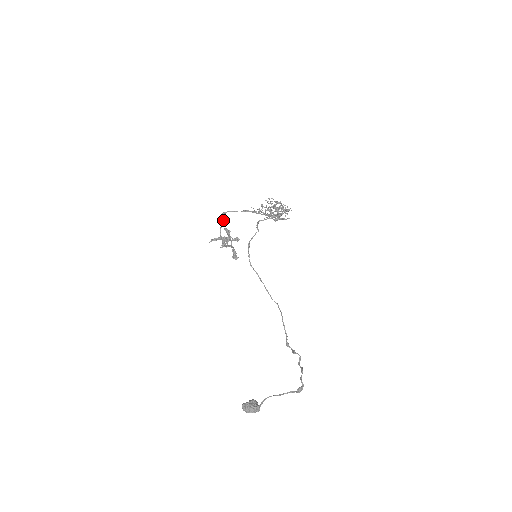
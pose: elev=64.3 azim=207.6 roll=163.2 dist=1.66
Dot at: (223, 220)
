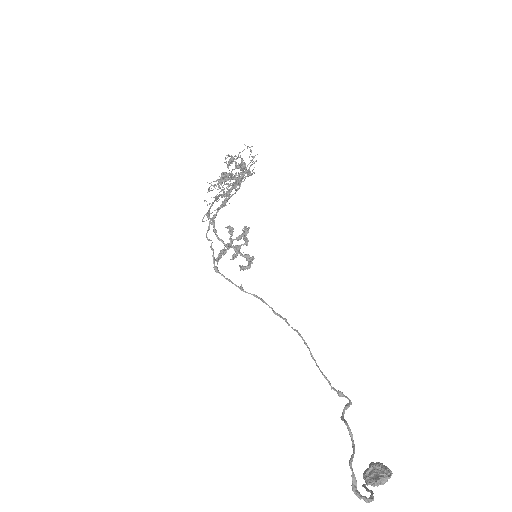
Dot at: occluded
